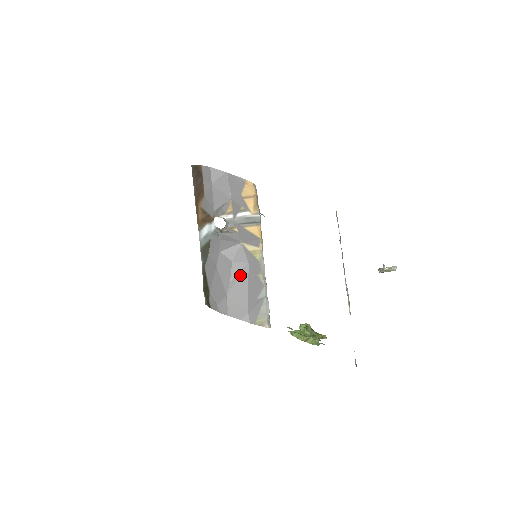
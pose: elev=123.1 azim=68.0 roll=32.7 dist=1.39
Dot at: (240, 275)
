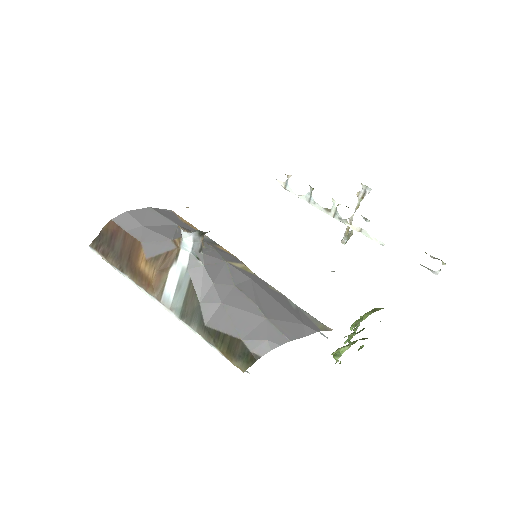
Dot at: (256, 293)
